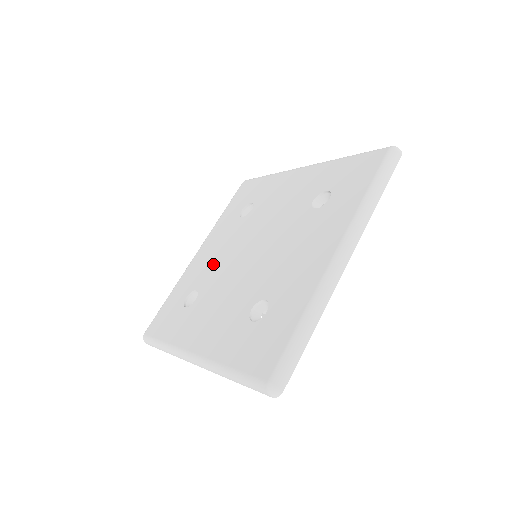
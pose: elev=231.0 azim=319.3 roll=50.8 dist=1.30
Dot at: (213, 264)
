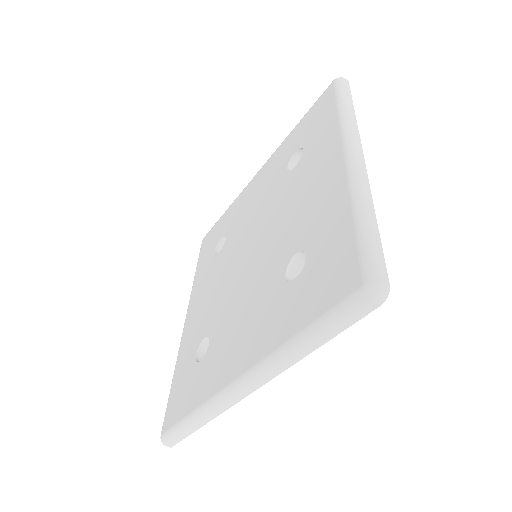
Dot at: (211, 304)
